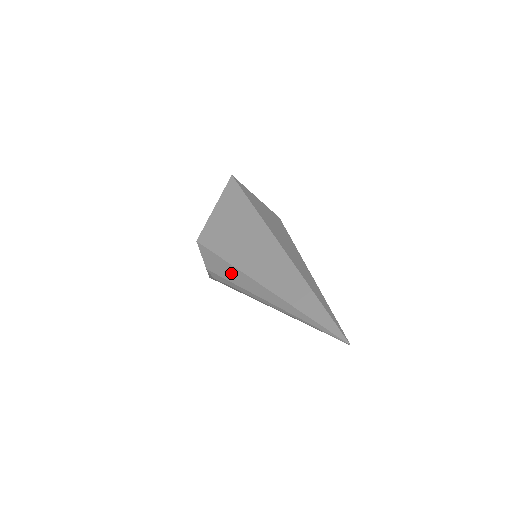
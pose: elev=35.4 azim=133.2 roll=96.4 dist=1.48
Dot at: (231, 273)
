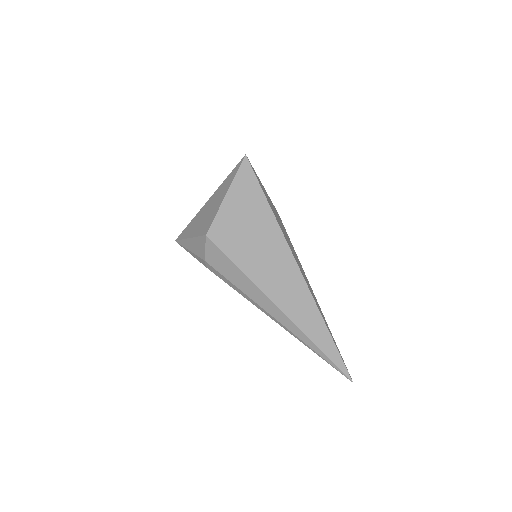
Dot at: (244, 283)
